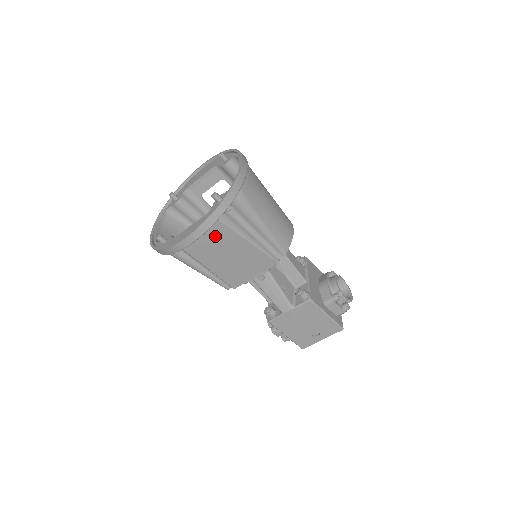
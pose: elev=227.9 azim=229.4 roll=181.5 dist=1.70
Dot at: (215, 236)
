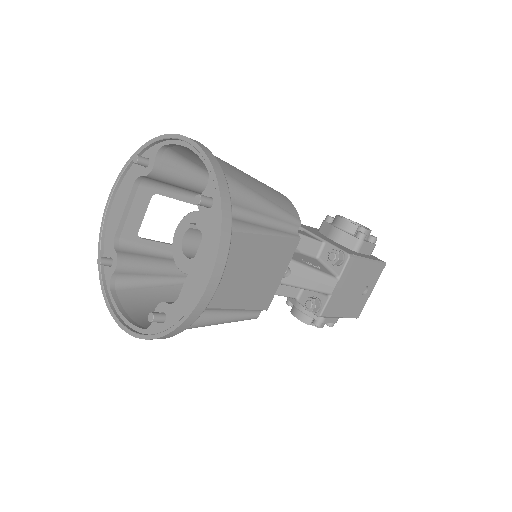
Dot at: occluded
